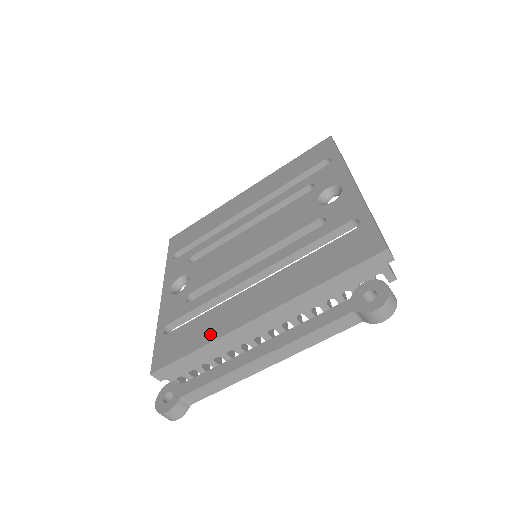
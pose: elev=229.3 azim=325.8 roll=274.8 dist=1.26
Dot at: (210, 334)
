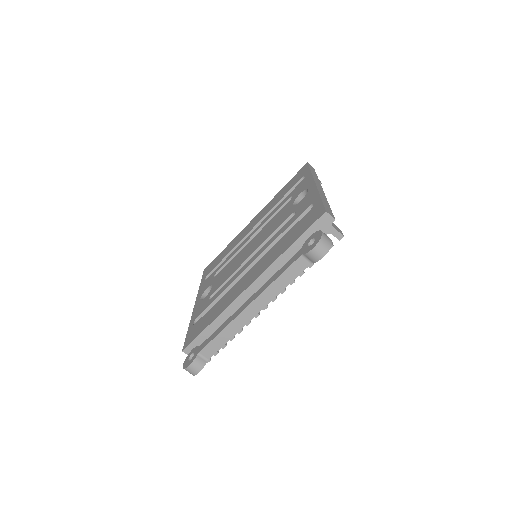
Dot at: (220, 310)
